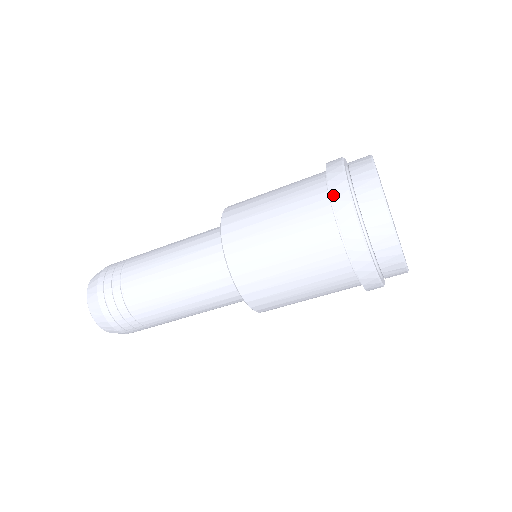
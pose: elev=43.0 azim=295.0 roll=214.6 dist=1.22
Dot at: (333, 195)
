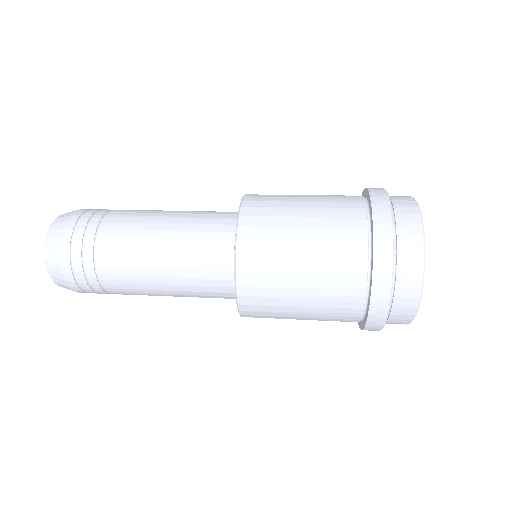
Dot at: (370, 318)
